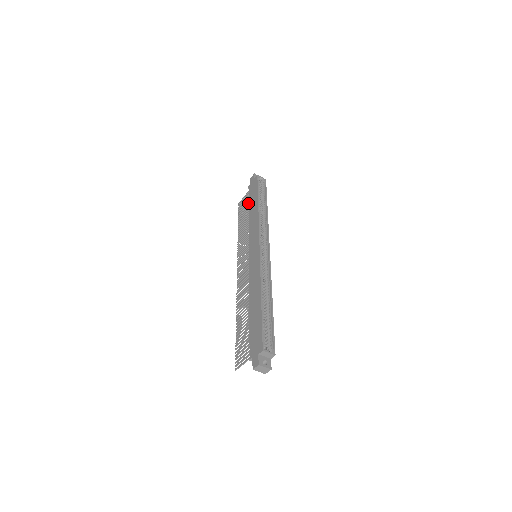
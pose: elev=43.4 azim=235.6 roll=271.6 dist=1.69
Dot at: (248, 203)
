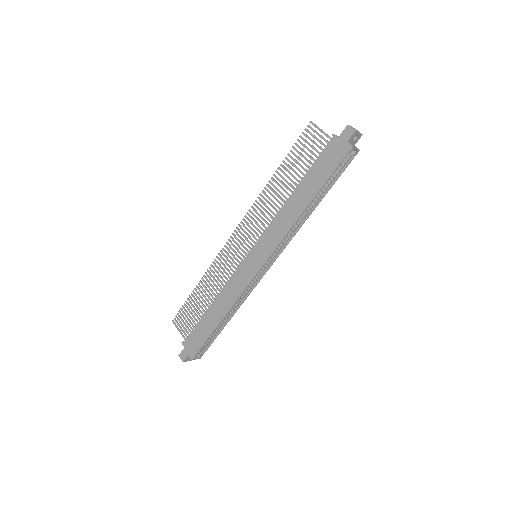
Dot at: (312, 159)
